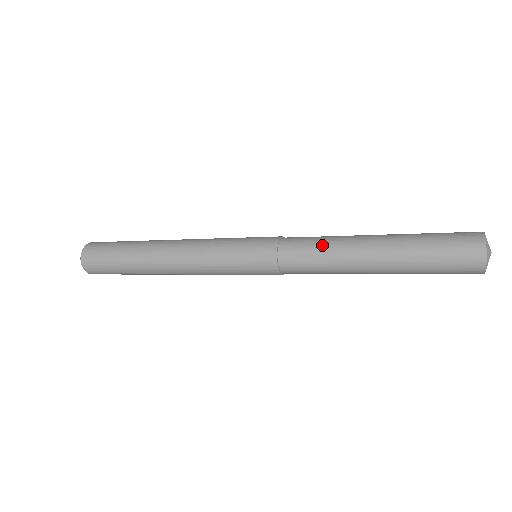
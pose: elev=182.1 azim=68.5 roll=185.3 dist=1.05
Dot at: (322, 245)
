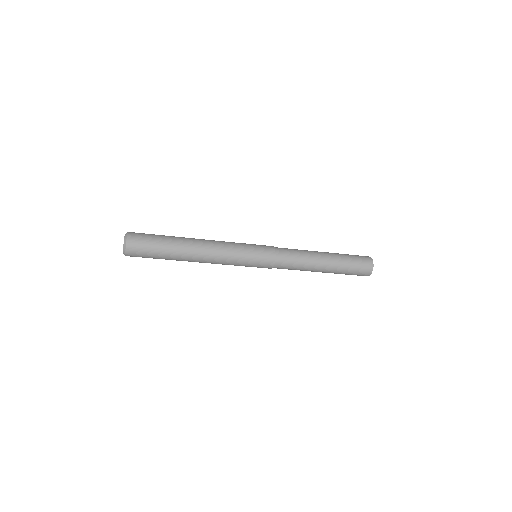
Dot at: (300, 260)
